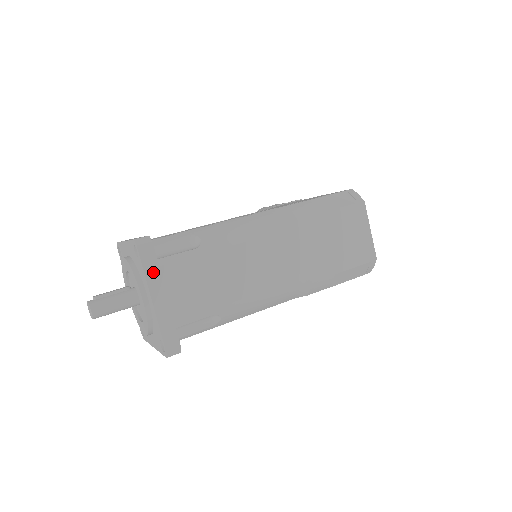
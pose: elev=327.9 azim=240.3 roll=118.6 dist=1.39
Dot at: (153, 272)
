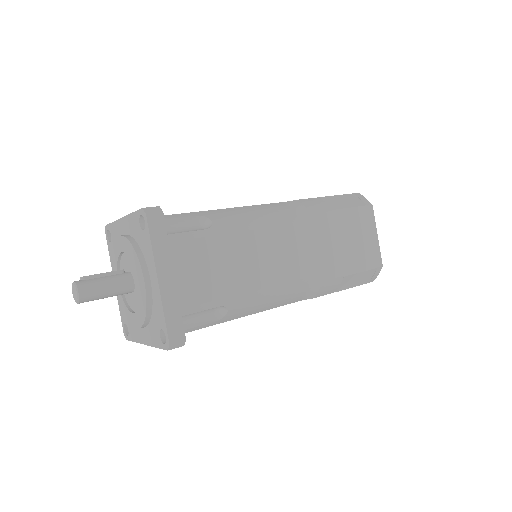
Dot at: (161, 247)
